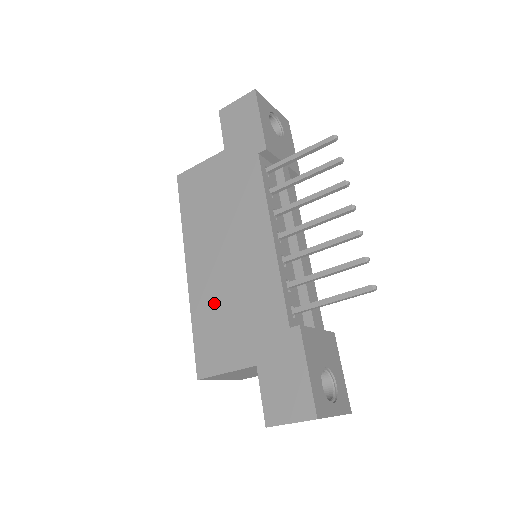
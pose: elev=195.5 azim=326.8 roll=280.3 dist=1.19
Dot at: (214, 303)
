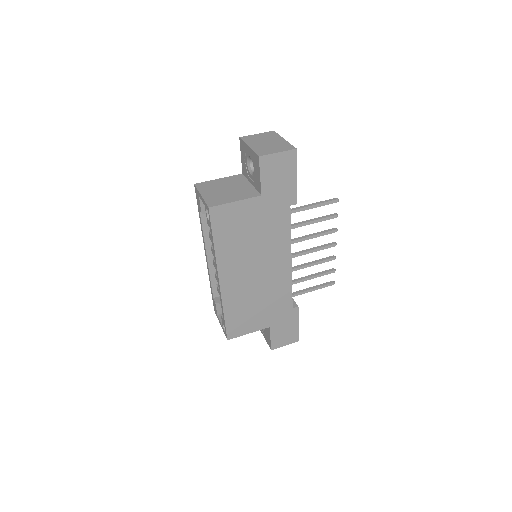
Dot at: (243, 301)
